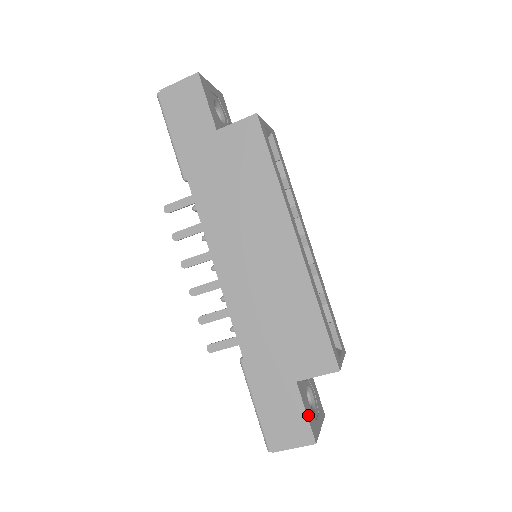
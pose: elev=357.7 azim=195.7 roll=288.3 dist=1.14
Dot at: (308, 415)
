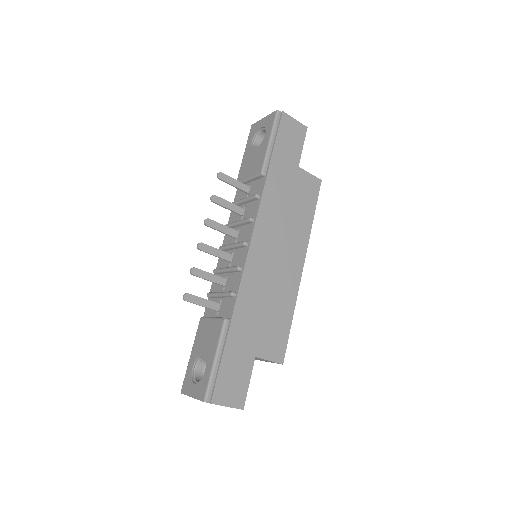
Dot at: (247, 386)
